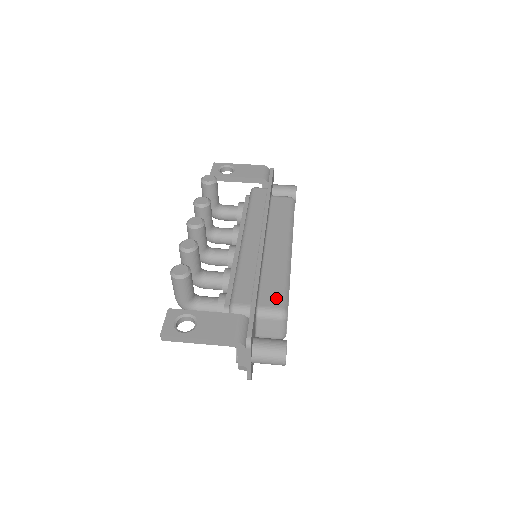
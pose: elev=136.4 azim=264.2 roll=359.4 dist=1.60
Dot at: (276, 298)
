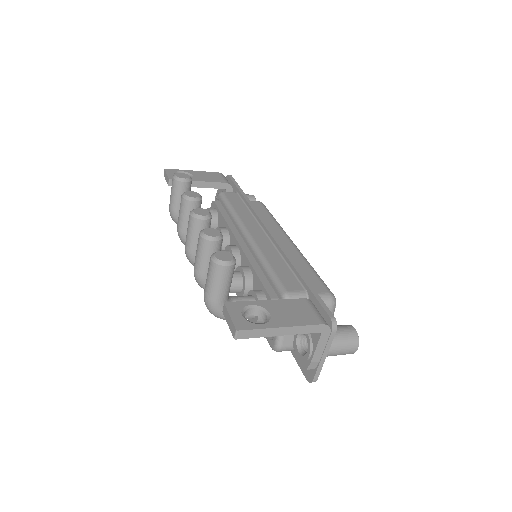
Dot at: (318, 285)
